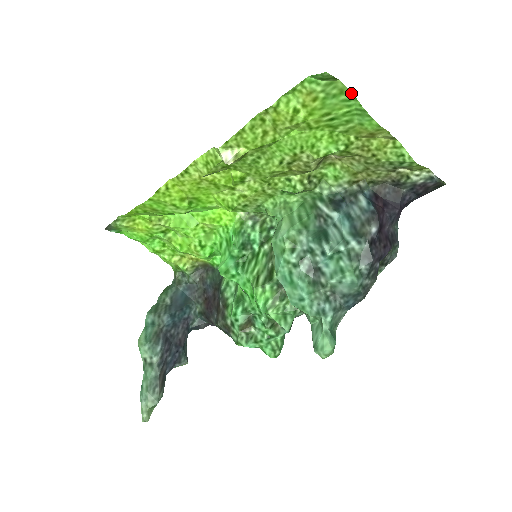
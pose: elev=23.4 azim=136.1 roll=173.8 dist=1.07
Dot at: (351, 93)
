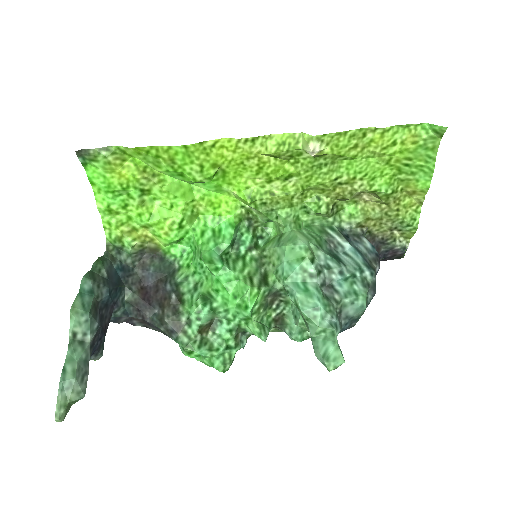
Dot at: (436, 153)
